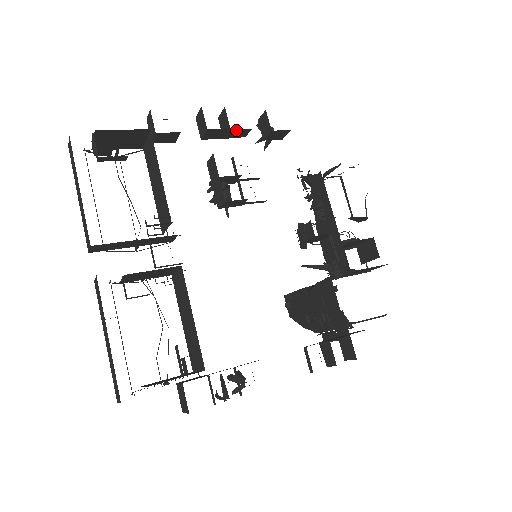
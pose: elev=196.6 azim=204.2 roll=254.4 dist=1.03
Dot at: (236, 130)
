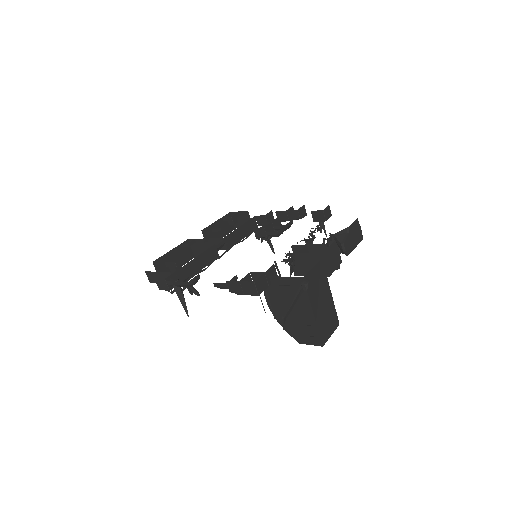
Dot at: (290, 212)
